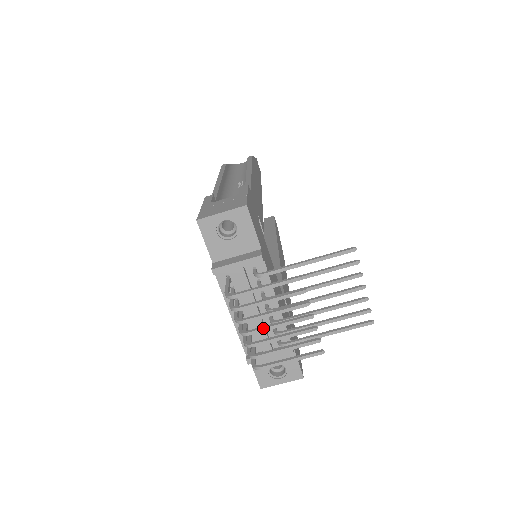
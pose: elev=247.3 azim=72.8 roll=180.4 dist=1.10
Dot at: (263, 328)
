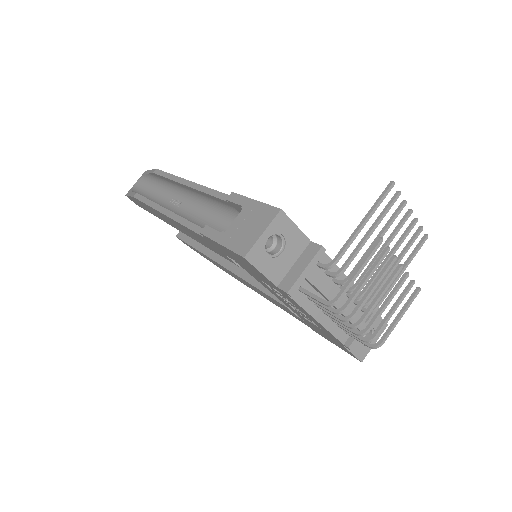
Dot at: (371, 308)
